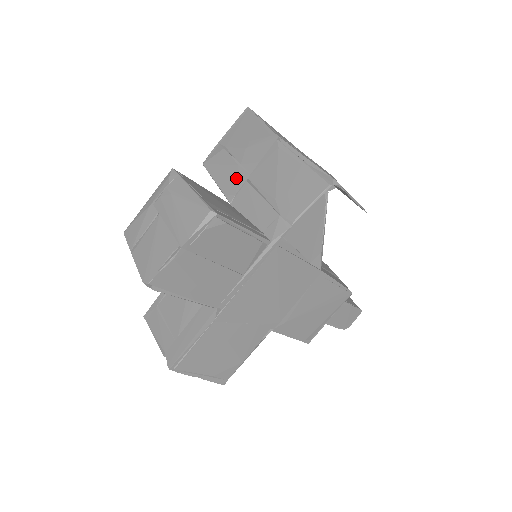
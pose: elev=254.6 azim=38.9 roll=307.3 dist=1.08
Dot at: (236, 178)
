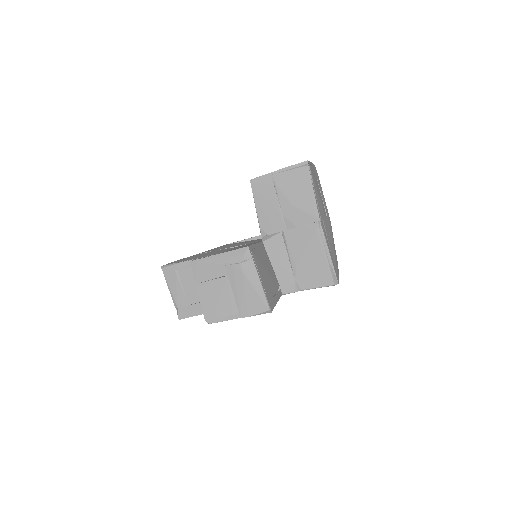
Dot at: (274, 223)
